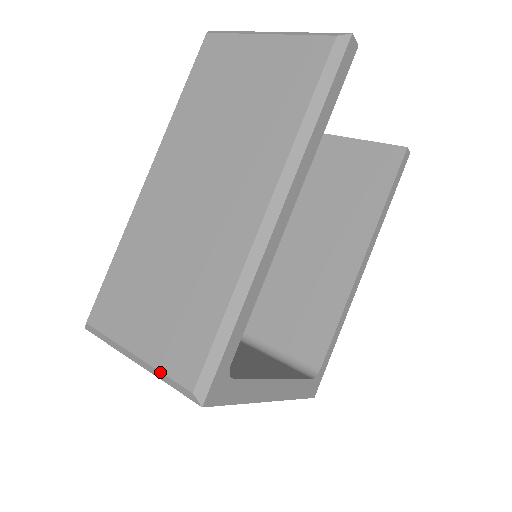
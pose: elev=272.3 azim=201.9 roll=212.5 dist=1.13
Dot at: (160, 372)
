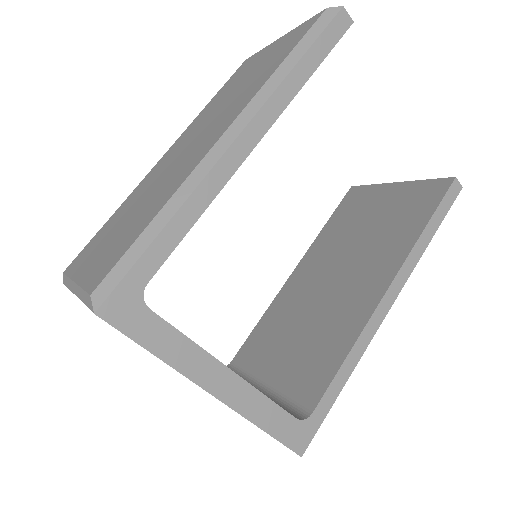
Dot at: (81, 288)
